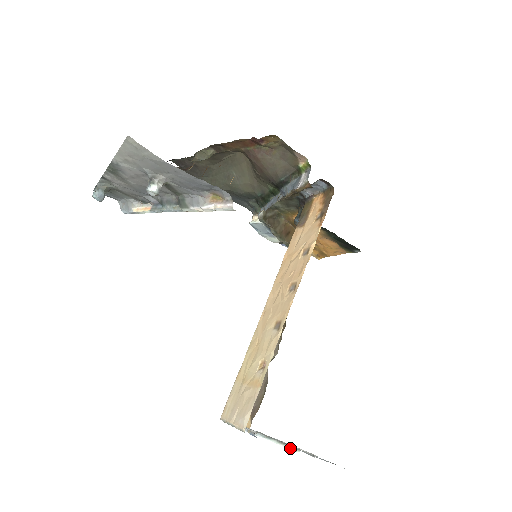
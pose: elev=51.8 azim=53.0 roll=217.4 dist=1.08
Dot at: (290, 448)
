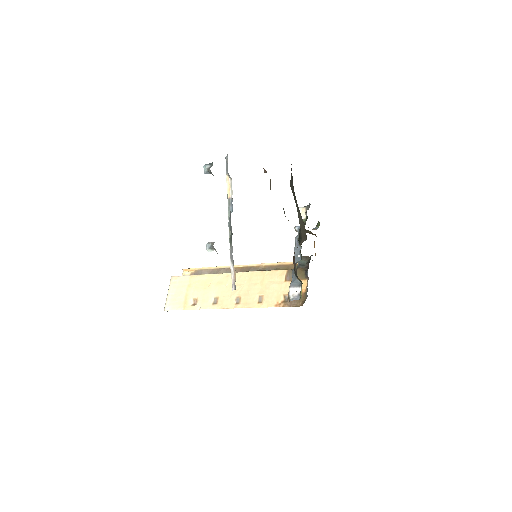
Dot at: occluded
